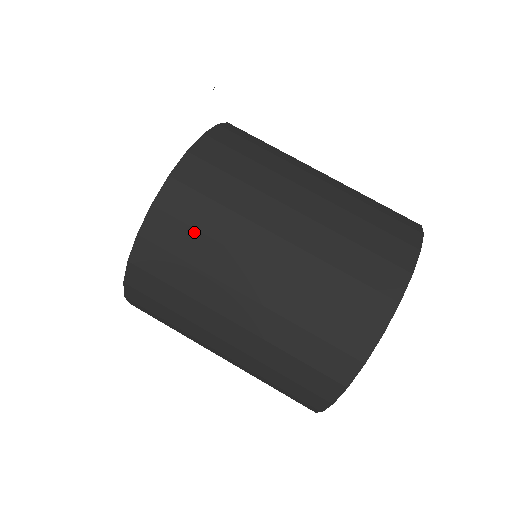
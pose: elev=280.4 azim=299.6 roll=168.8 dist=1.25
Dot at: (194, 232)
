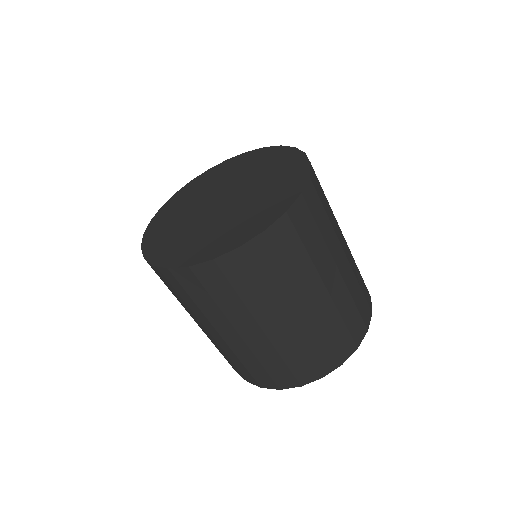
Dot at: (302, 246)
